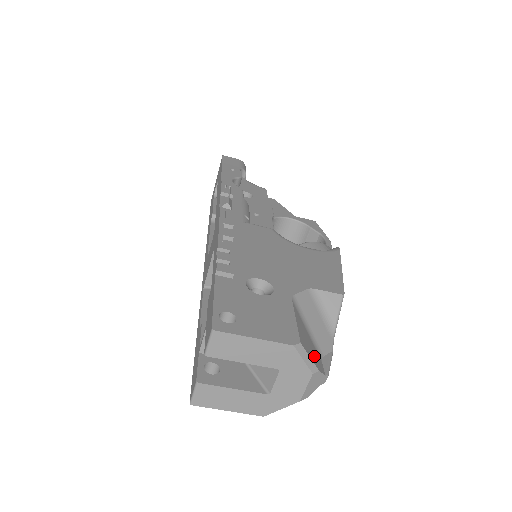
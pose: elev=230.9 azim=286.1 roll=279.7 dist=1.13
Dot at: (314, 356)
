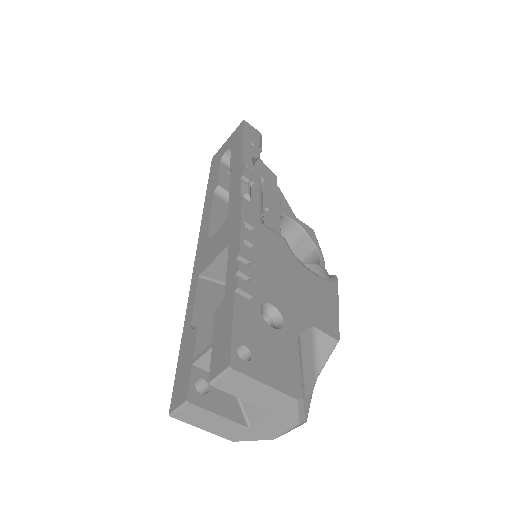
Dot at: occluded
